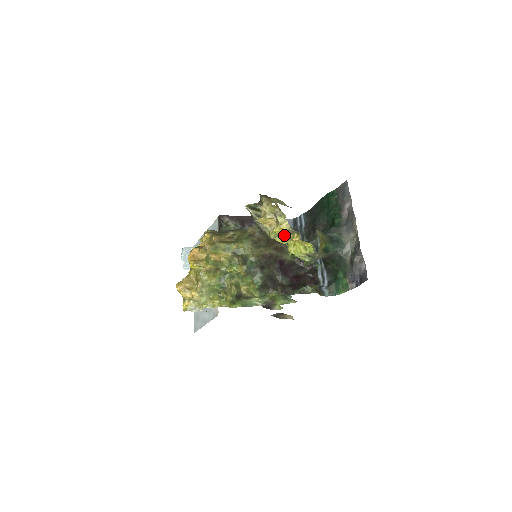
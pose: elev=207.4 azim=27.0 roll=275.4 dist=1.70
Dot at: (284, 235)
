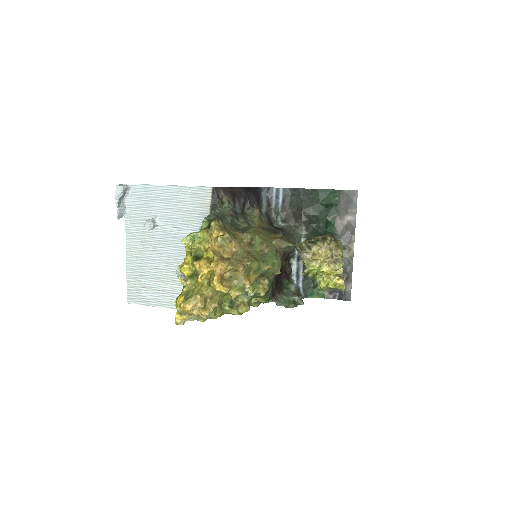
Dot at: (326, 274)
